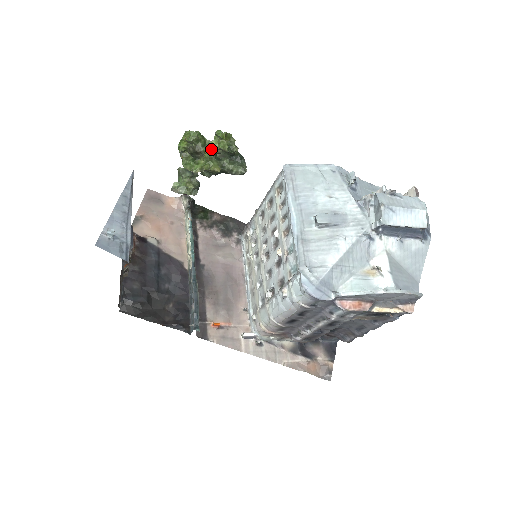
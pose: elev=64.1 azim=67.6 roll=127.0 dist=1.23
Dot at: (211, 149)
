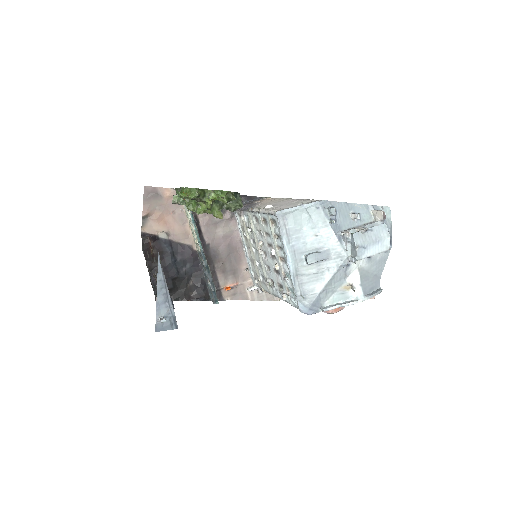
Dot at: (211, 201)
